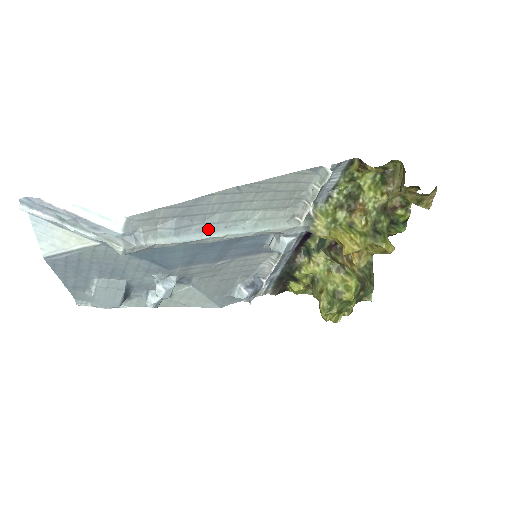
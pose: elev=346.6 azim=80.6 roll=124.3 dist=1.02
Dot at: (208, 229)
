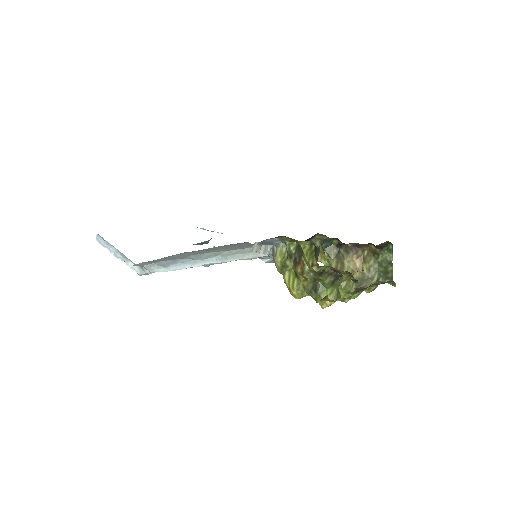
Dot at: (189, 262)
